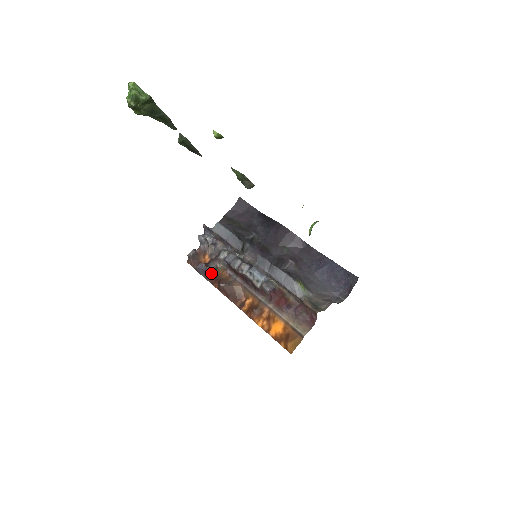
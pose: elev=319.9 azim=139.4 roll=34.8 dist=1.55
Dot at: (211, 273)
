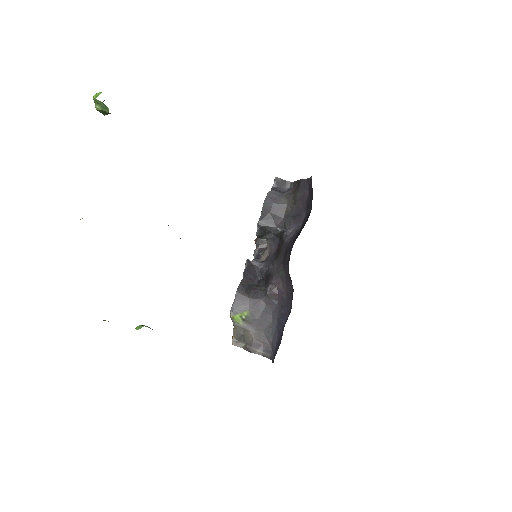
Dot at: occluded
